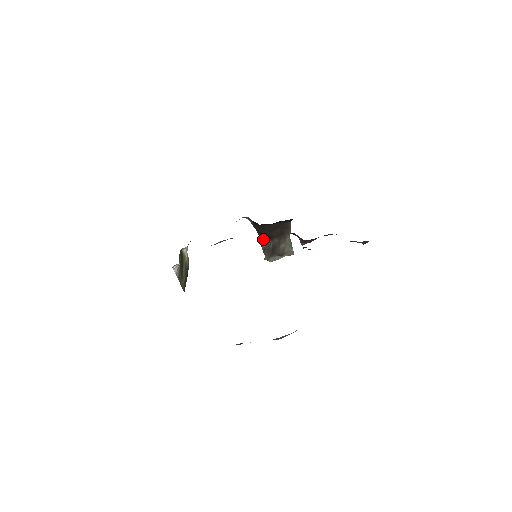
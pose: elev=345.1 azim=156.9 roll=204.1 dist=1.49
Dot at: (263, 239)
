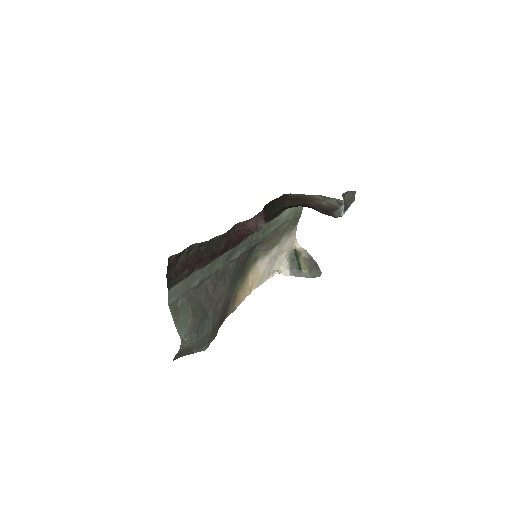
Dot at: (313, 208)
